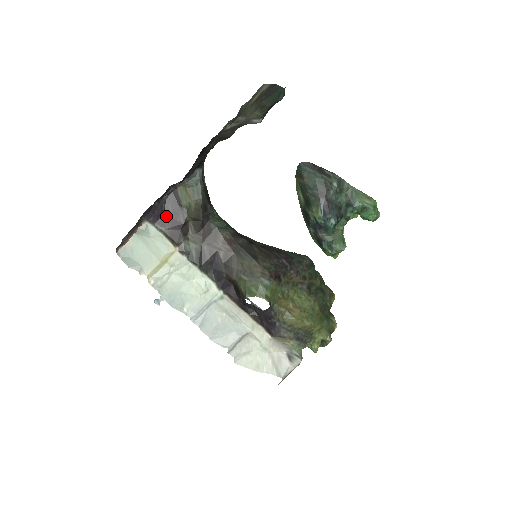
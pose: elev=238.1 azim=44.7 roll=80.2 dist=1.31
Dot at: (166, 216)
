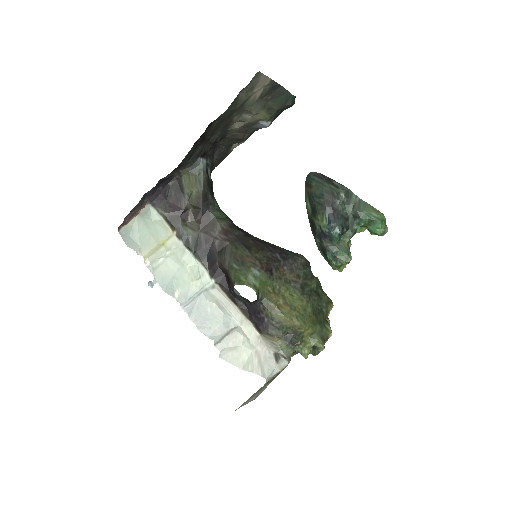
Dot at: (168, 201)
